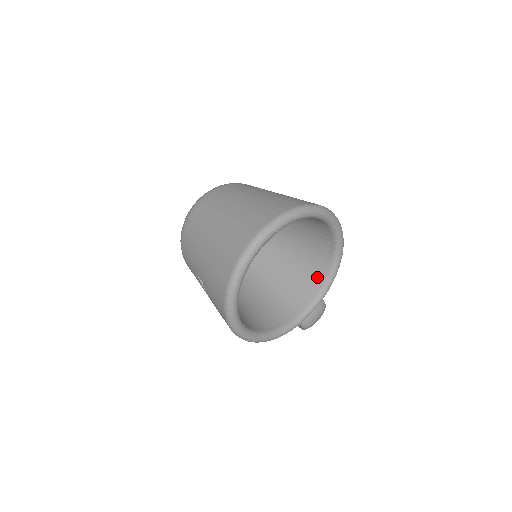
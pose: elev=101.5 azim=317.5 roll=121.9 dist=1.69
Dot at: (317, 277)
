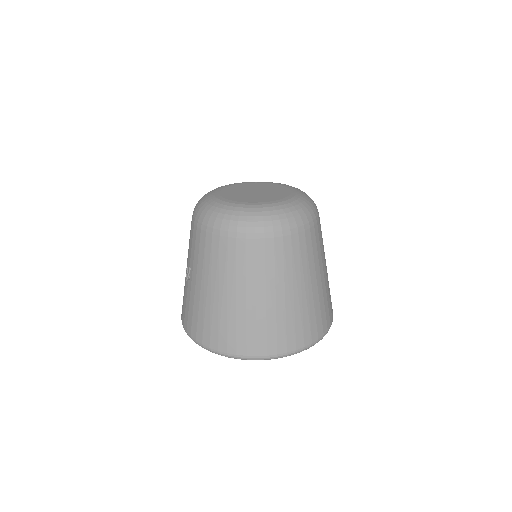
Dot at: occluded
